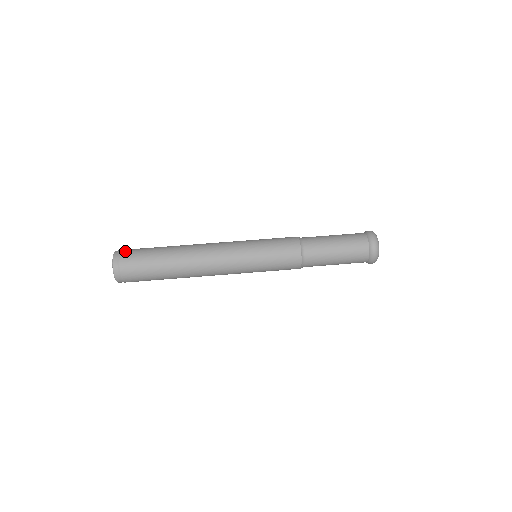
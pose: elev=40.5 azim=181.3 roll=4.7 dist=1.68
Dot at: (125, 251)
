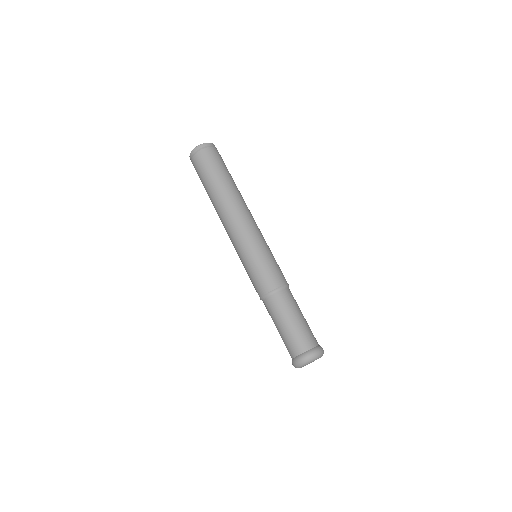
Dot at: occluded
